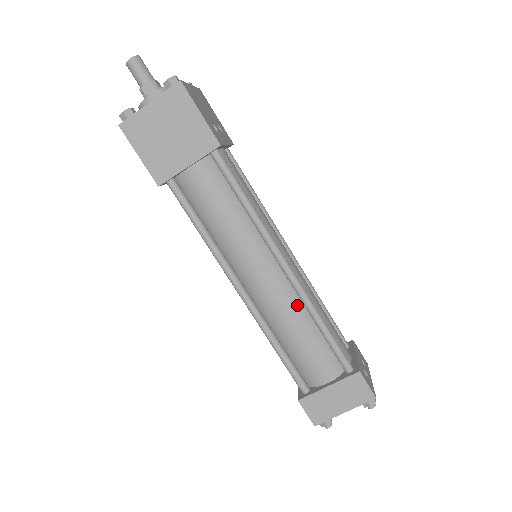
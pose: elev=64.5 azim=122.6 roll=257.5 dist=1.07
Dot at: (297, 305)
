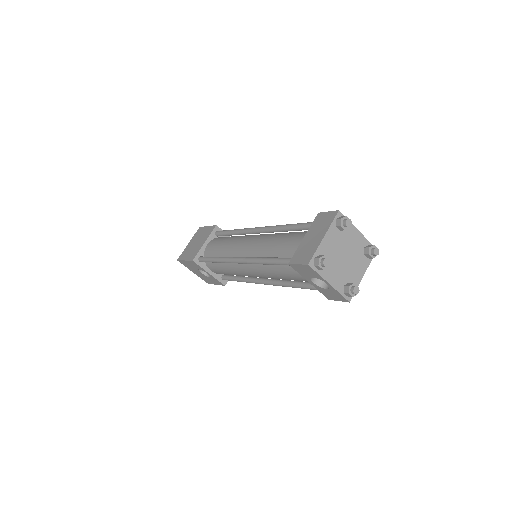
Dot at: (272, 235)
